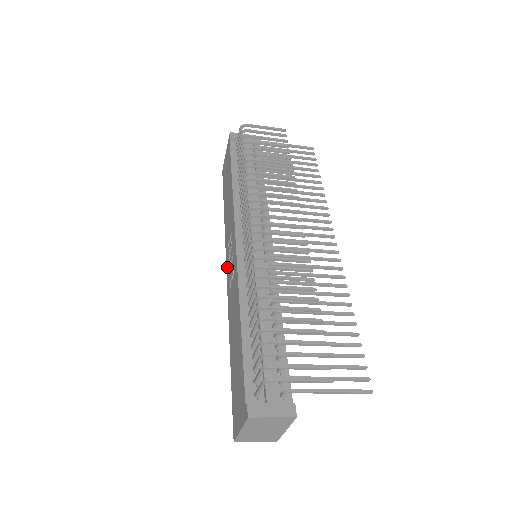
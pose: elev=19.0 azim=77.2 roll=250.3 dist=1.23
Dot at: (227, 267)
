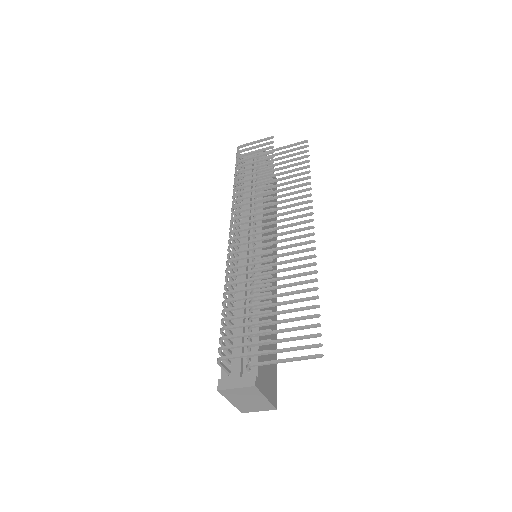
Dot at: occluded
